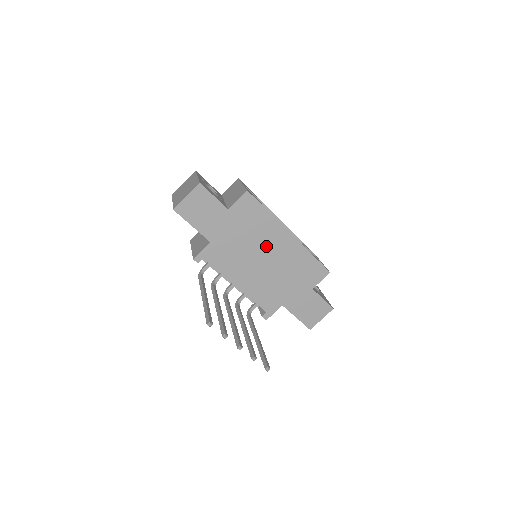
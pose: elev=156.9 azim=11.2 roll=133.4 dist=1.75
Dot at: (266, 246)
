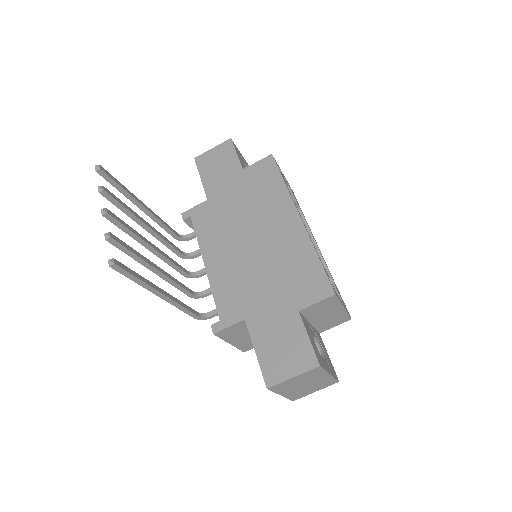
Dot at: (263, 223)
